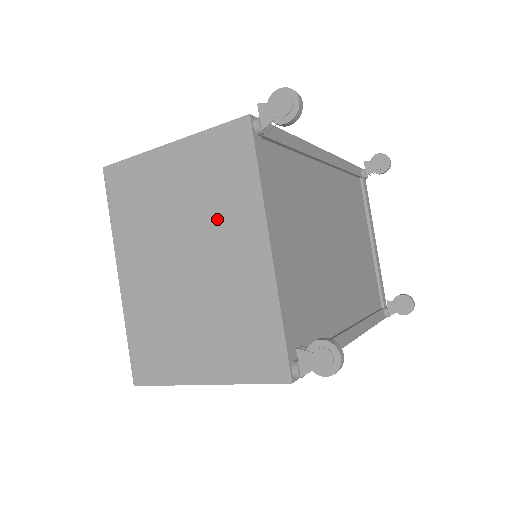
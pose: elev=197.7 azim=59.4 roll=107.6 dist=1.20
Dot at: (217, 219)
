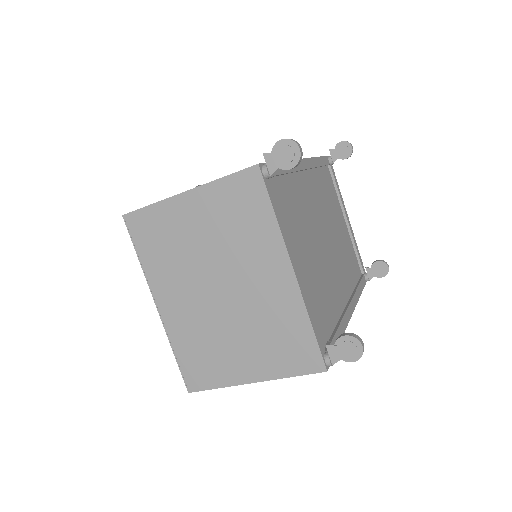
Dot at: (242, 252)
